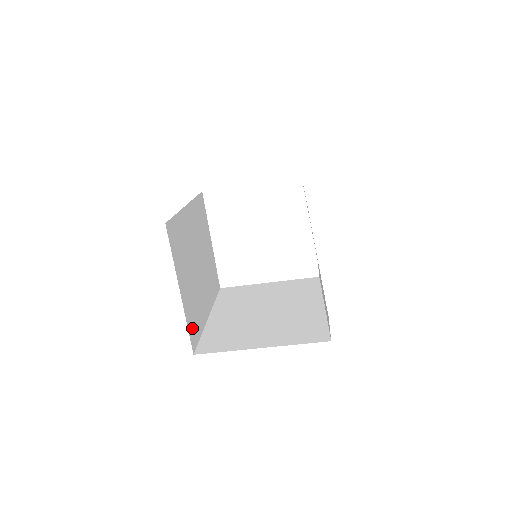
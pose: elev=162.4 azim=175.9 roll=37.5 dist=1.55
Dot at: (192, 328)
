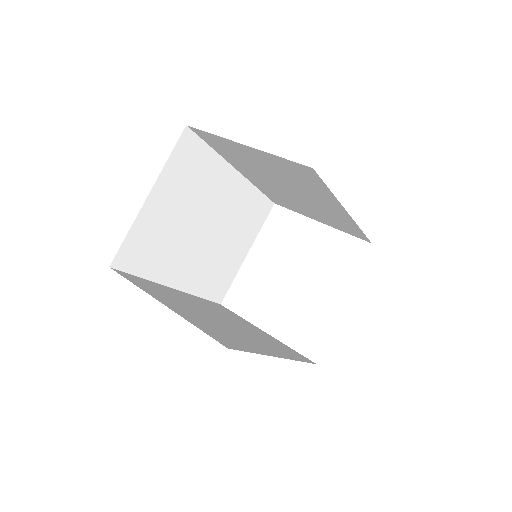
Dot at: (134, 248)
